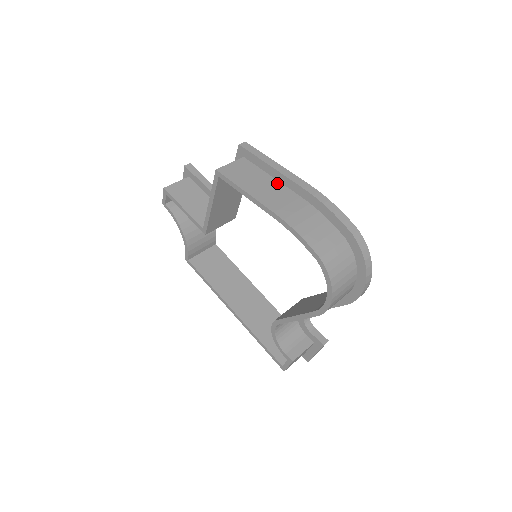
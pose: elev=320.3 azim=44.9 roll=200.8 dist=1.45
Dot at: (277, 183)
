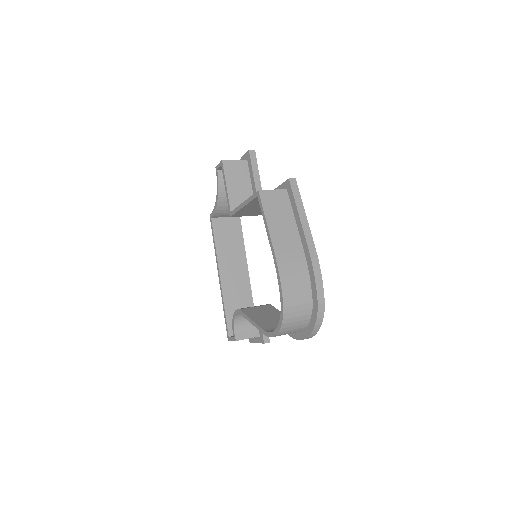
Dot at: (295, 229)
